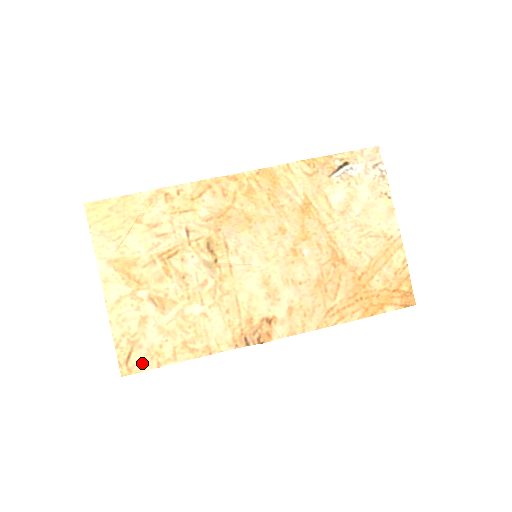
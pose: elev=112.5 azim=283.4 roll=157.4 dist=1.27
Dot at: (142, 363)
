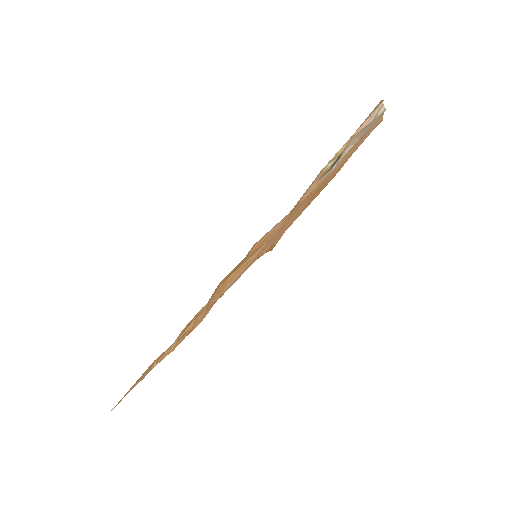
Dot at: occluded
